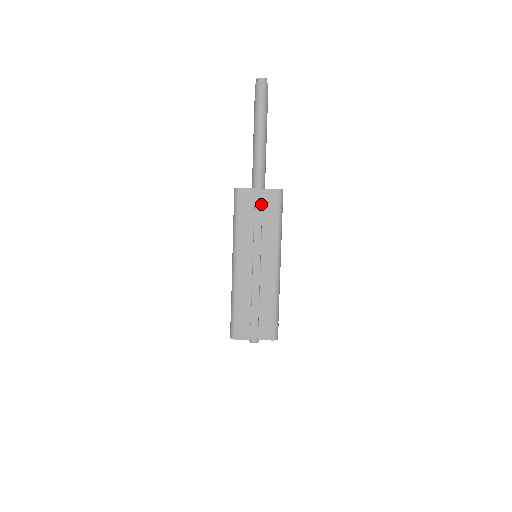
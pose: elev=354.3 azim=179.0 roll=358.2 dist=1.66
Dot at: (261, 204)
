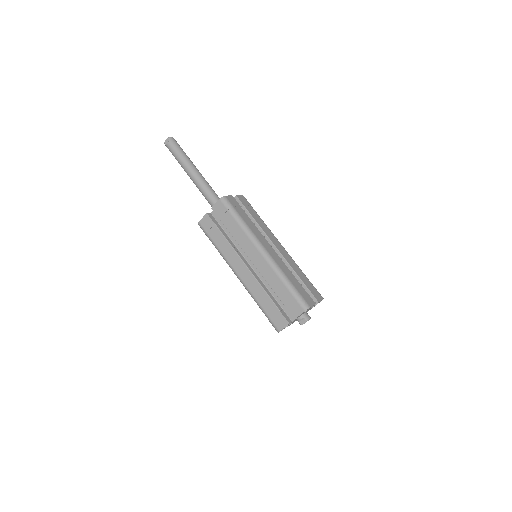
Dot at: occluded
